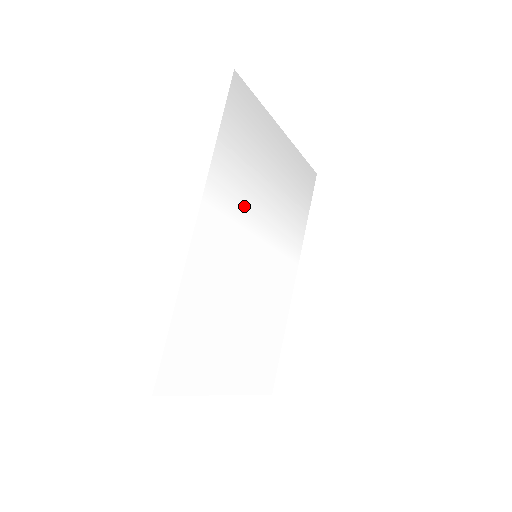
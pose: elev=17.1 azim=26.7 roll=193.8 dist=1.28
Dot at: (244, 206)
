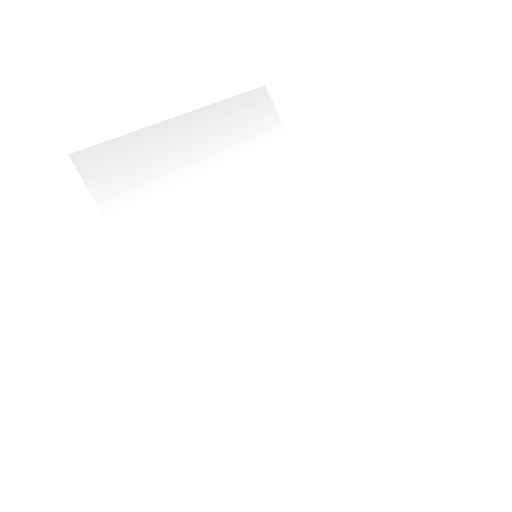
Dot at: (202, 240)
